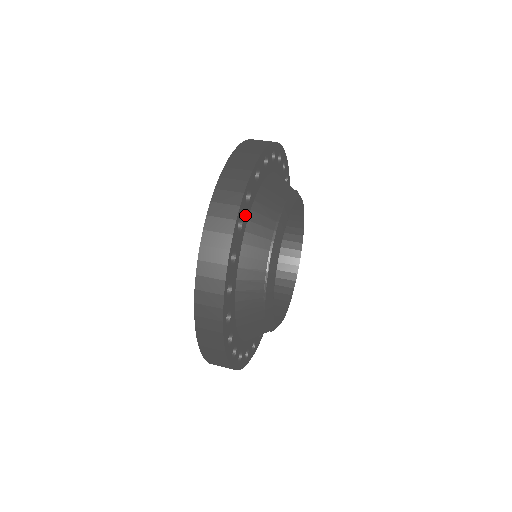
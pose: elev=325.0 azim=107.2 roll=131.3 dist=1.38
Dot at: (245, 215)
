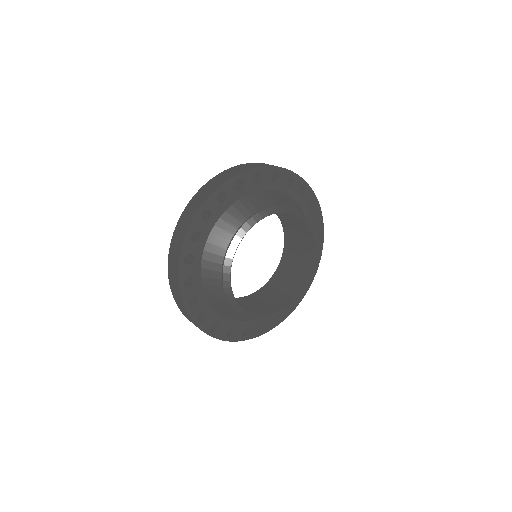
Dot at: (197, 249)
